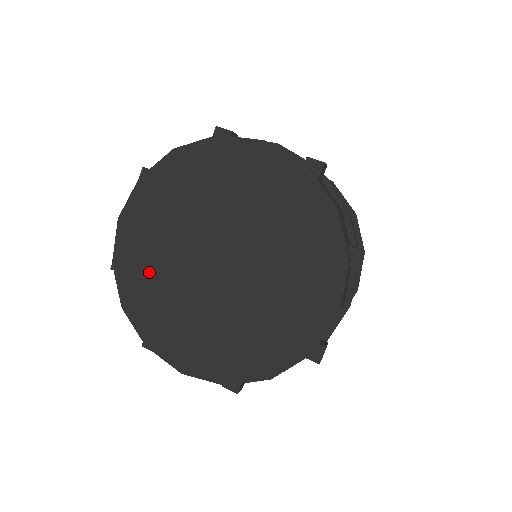
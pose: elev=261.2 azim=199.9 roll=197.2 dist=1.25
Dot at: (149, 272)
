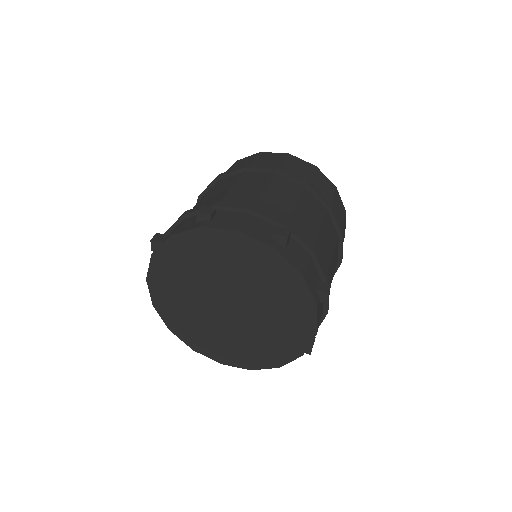
Dot at: (180, 311)
